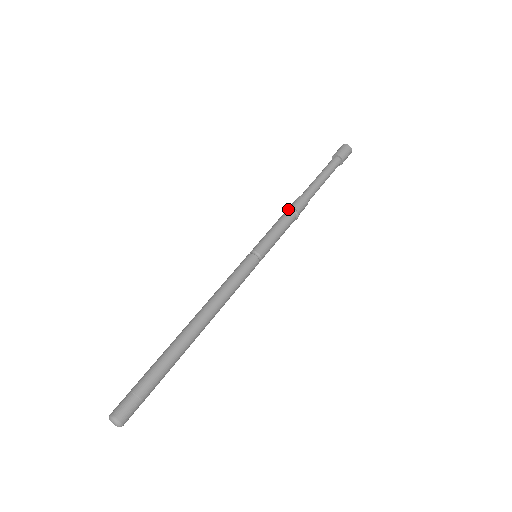
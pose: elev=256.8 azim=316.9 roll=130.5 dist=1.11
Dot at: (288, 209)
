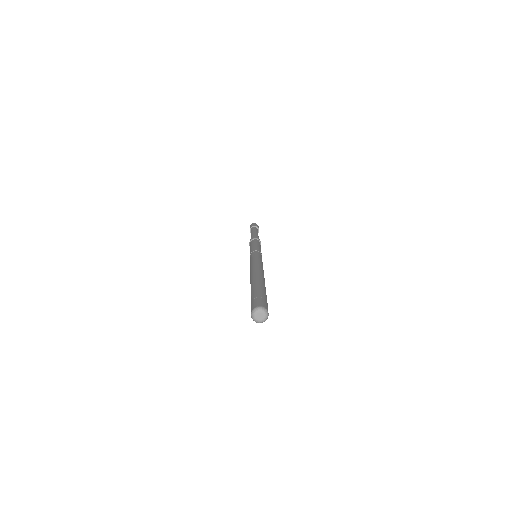
Dot at: (254, 239)
